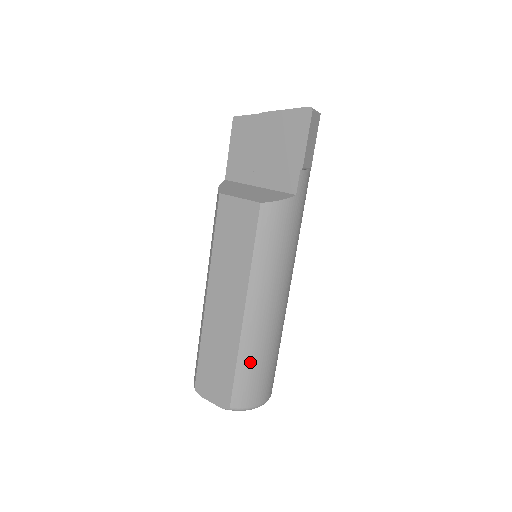
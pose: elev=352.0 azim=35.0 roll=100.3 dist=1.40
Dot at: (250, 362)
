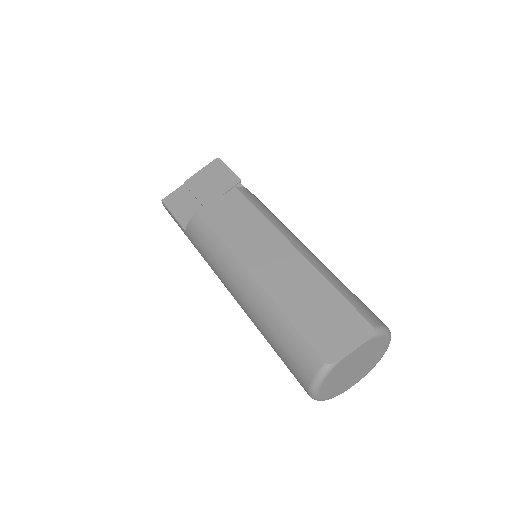
Dot at: (340, 284)
